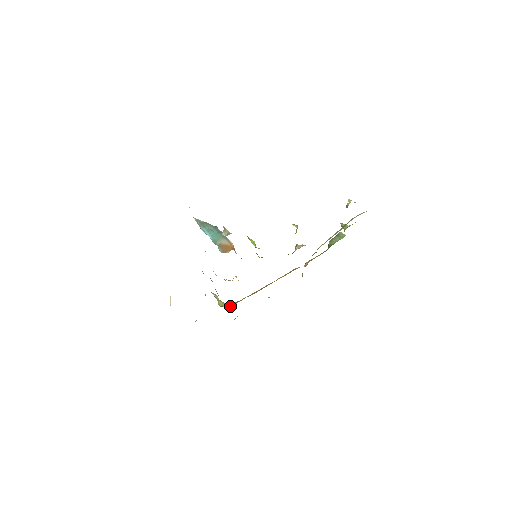
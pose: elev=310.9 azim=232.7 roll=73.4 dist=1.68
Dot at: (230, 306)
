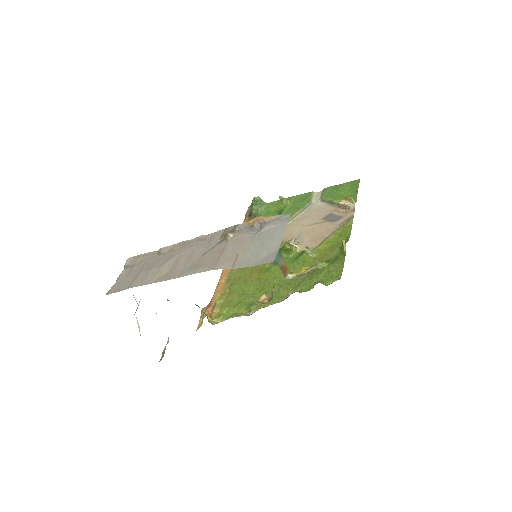
Dot at: (212, 317)
